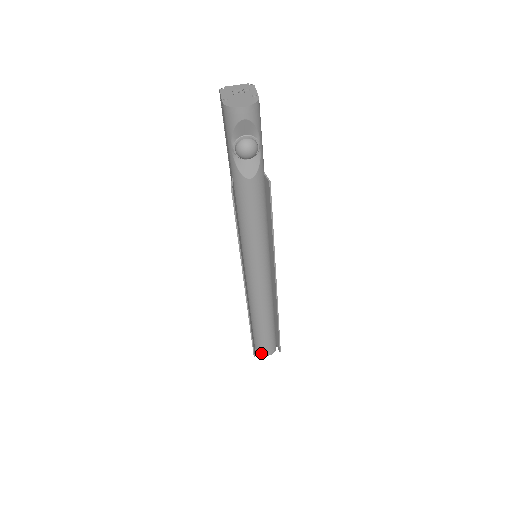
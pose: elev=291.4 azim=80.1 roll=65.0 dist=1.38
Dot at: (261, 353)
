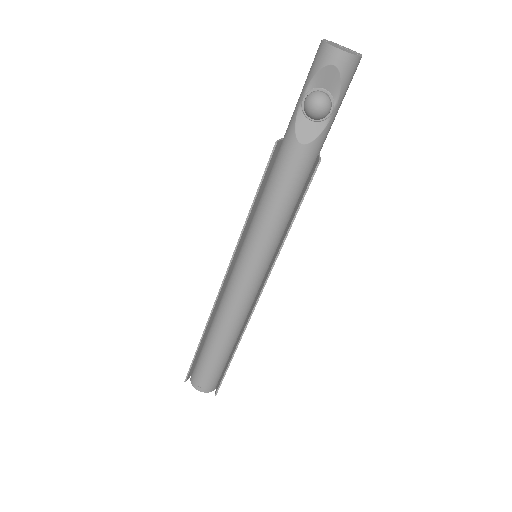
Dot at: (195, 383)
